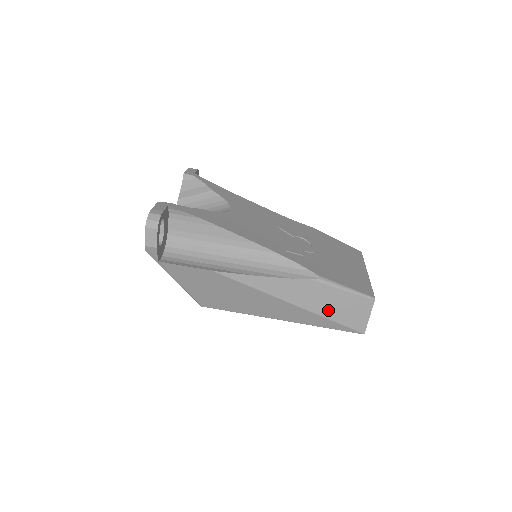
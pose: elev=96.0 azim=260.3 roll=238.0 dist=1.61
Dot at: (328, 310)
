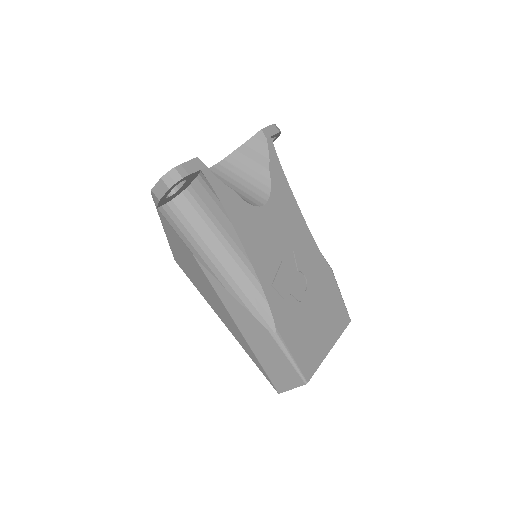
Dot at: (264, 357)
